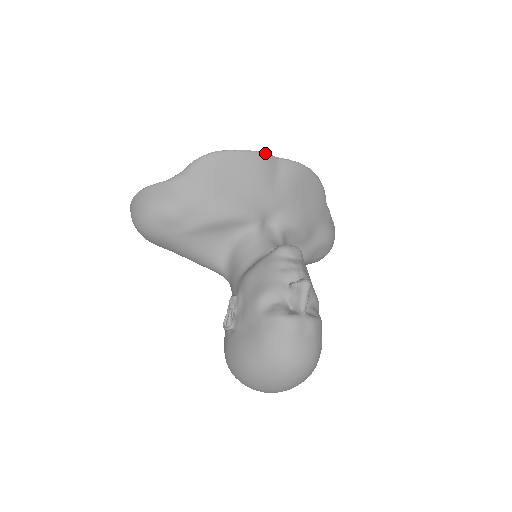
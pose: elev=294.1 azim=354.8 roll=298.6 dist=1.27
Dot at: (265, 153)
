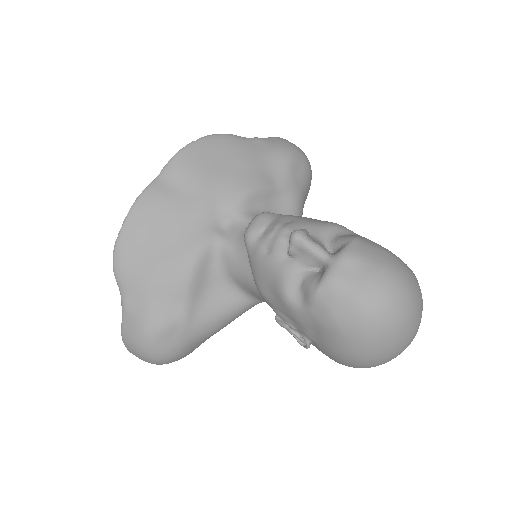
Dot at: (144, 190)
